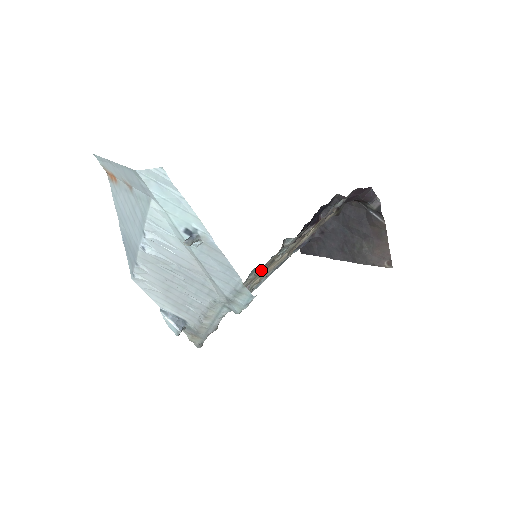
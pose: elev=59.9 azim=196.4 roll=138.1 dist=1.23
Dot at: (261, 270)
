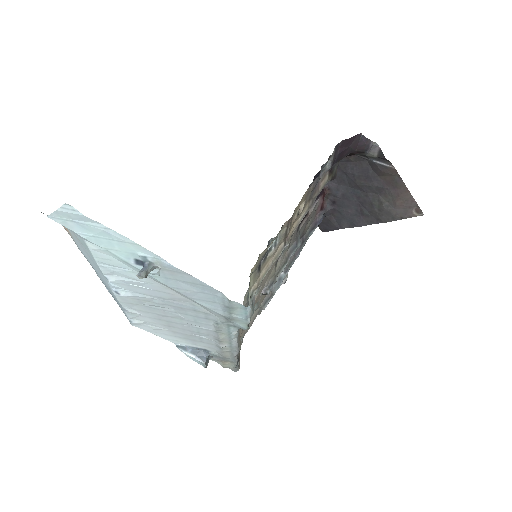
Dot at: occluded
